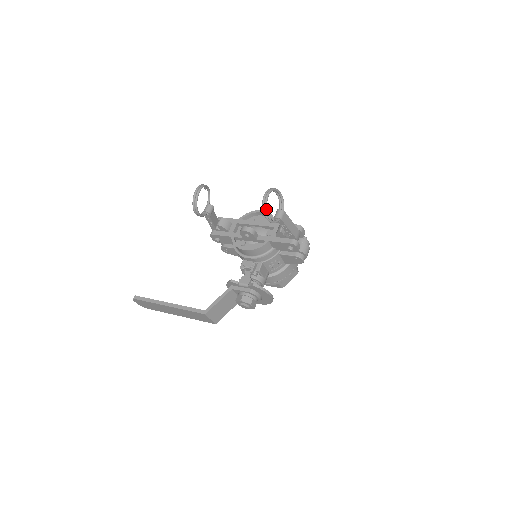
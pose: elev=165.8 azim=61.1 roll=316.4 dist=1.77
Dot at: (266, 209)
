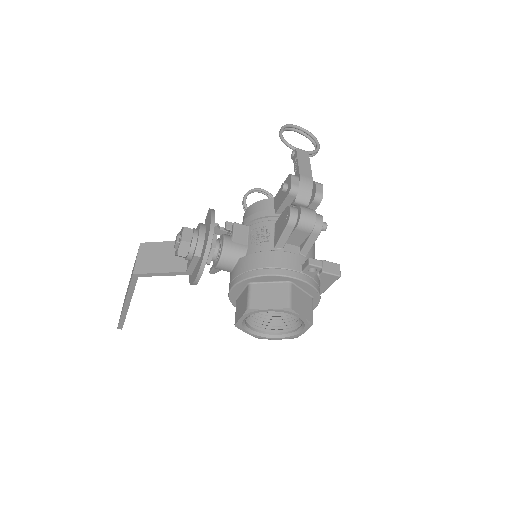
Dot at: (285, 125)
